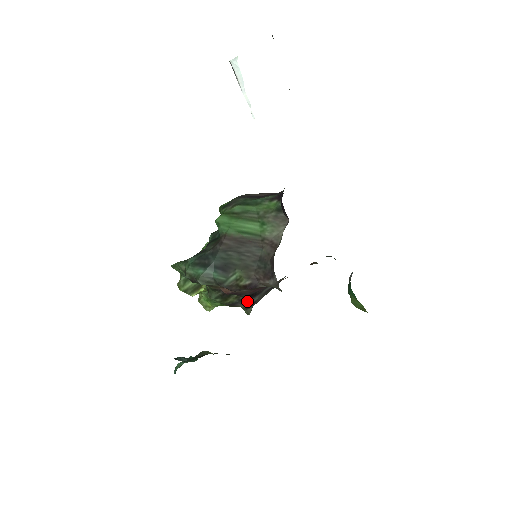
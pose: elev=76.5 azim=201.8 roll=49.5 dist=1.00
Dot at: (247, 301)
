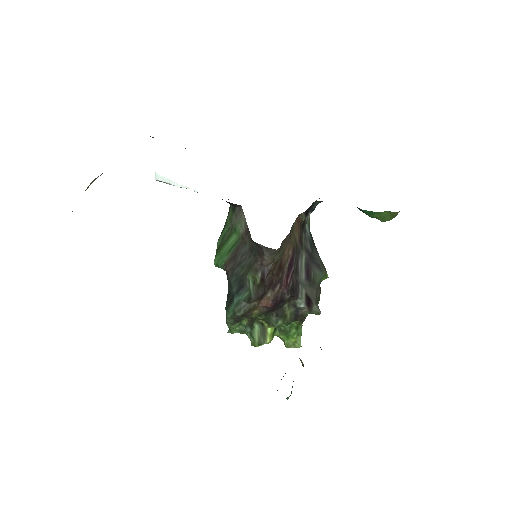
Dot at: (299, 300)
